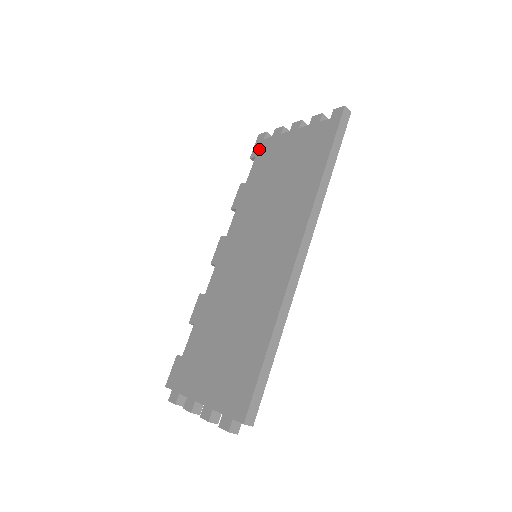
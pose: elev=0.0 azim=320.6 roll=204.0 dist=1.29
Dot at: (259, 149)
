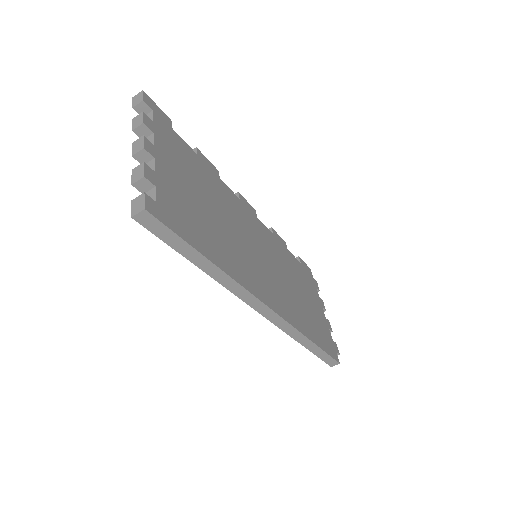
Dot at: occluded
